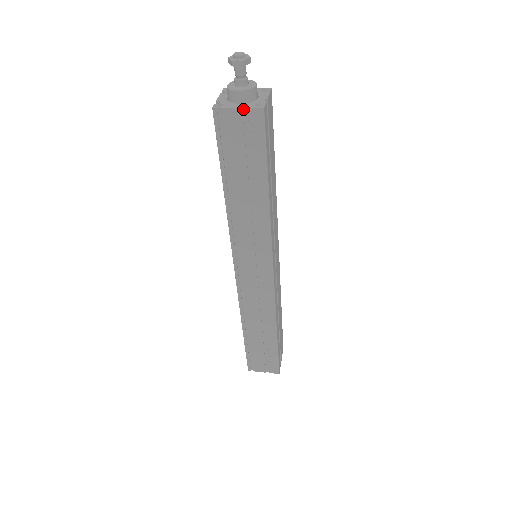
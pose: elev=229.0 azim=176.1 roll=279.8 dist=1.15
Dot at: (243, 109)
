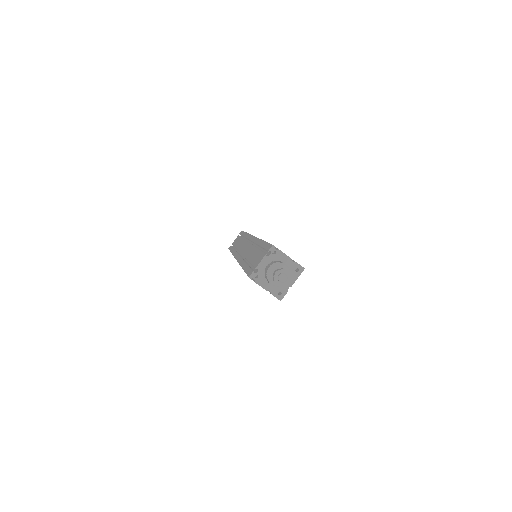
Dot at: occluded
